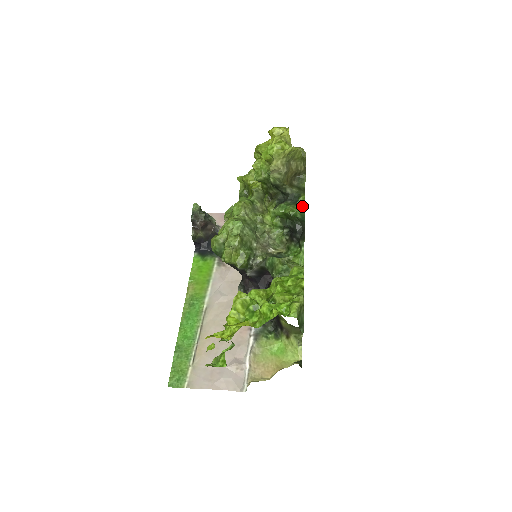
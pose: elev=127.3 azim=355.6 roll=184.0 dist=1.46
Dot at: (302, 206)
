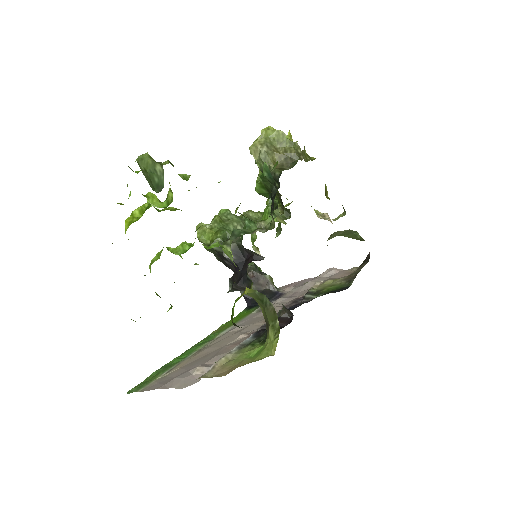
Dot at: (273, 168)
